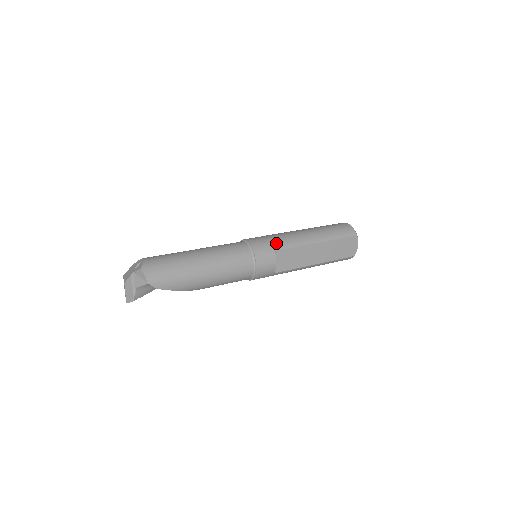
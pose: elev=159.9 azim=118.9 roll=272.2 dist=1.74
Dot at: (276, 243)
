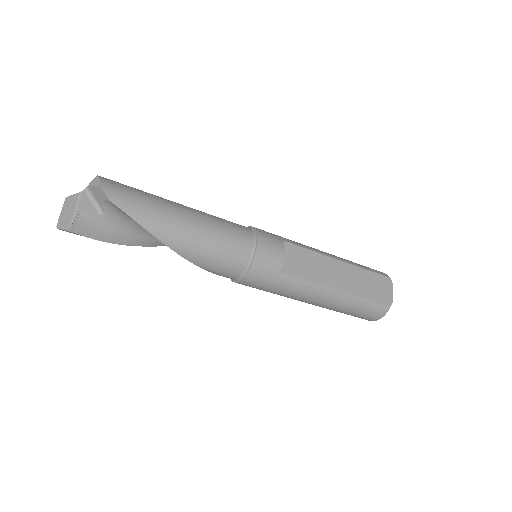
Dot at: (285, 238)
